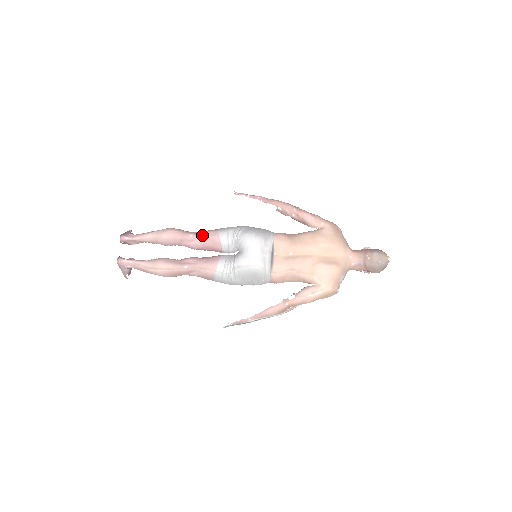
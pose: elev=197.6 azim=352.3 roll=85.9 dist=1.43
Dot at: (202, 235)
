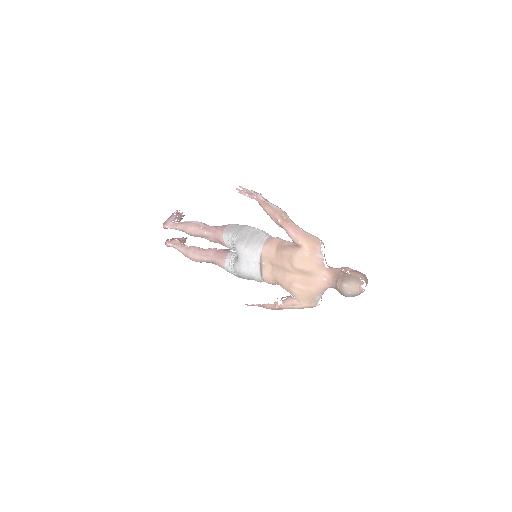
Dot at: (213, 234)
